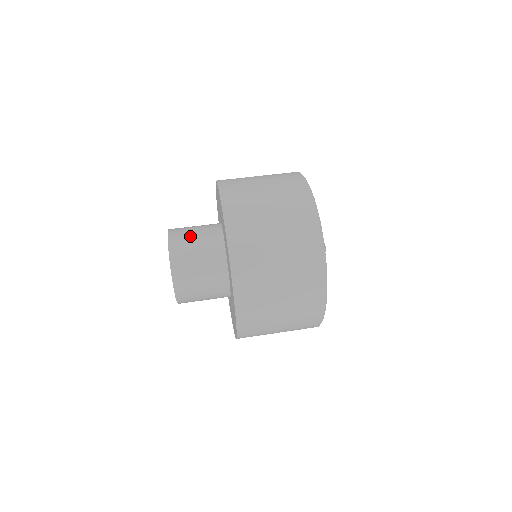
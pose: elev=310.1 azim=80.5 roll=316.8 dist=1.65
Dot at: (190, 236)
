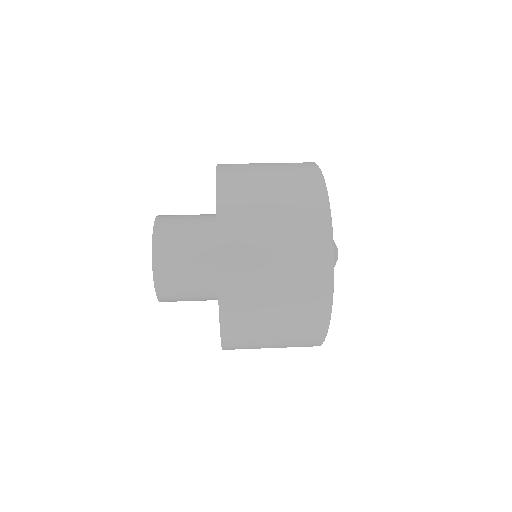
Dot at: occluded
